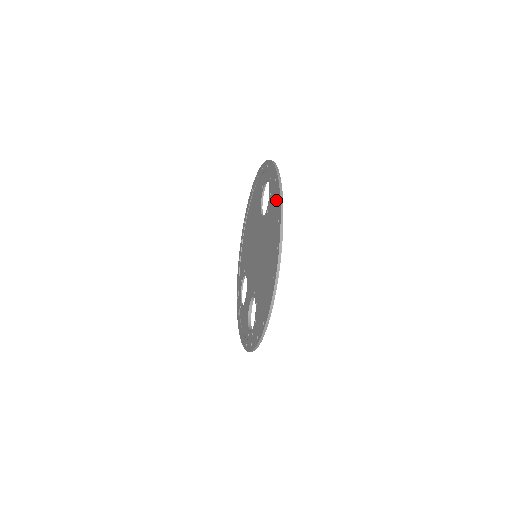
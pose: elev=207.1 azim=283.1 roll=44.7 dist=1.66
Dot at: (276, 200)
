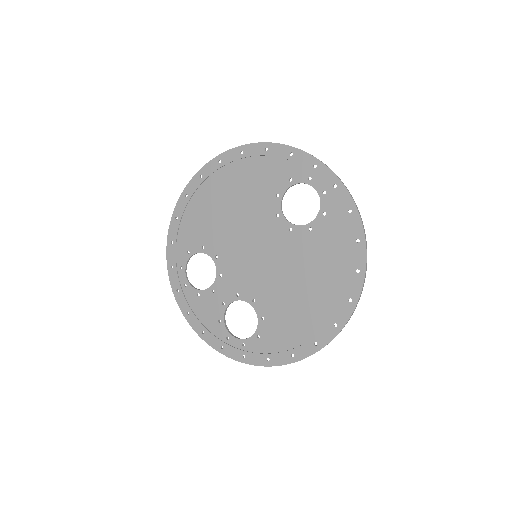
Dot at: (351, 240)
